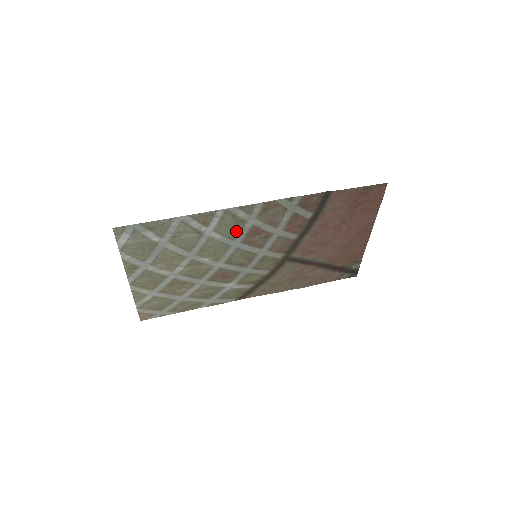
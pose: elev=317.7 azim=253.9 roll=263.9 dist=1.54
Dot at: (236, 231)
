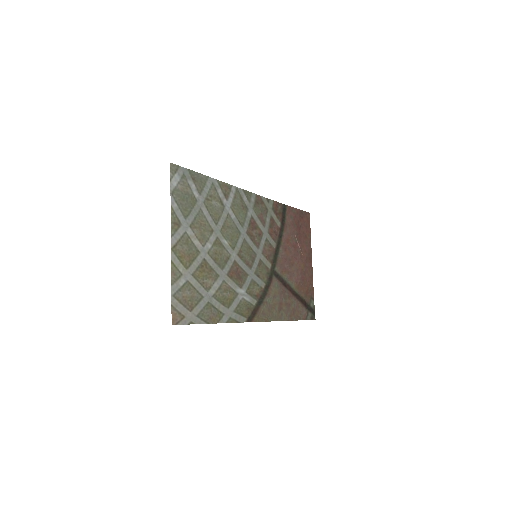
Dot at: (243, 217)
